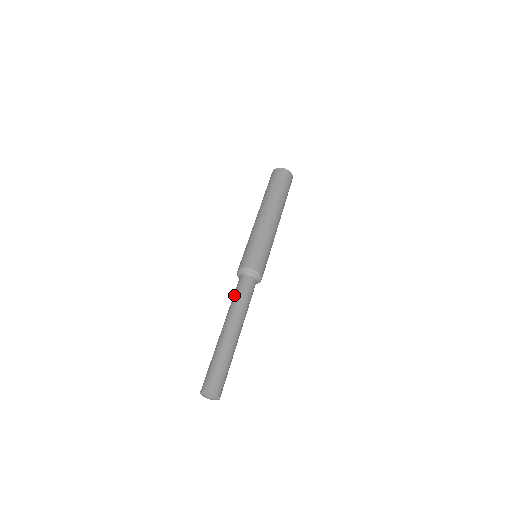
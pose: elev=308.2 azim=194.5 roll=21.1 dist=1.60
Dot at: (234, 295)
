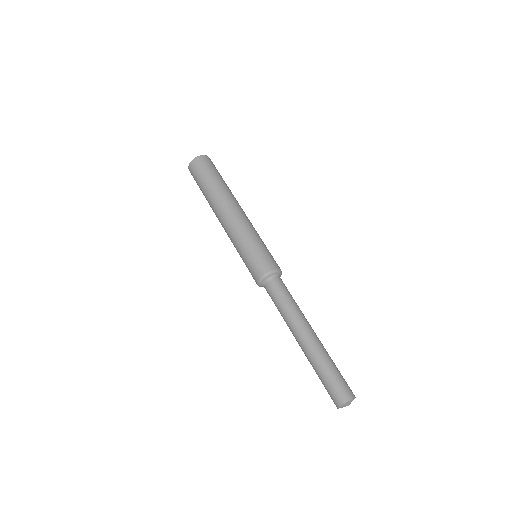
Dot at: (282, 302)
